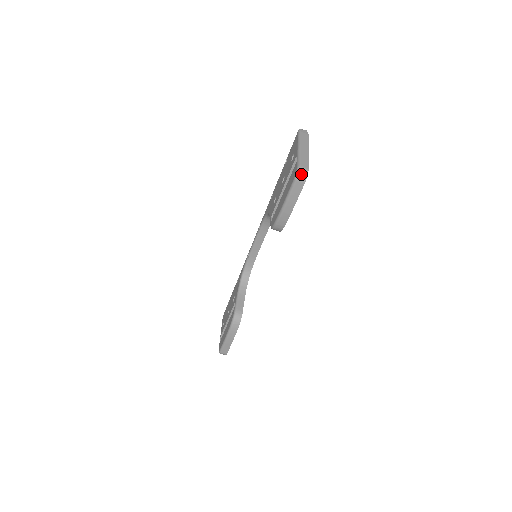
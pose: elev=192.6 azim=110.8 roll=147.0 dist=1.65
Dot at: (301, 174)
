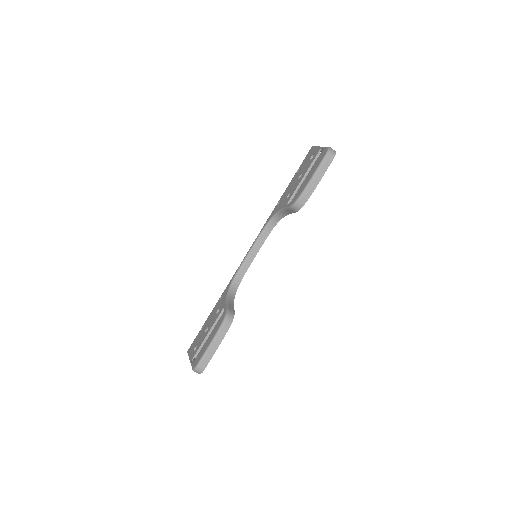
Dot at: (332, 151)
